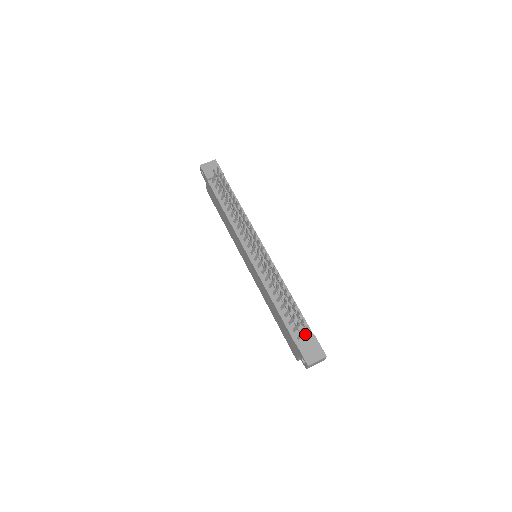
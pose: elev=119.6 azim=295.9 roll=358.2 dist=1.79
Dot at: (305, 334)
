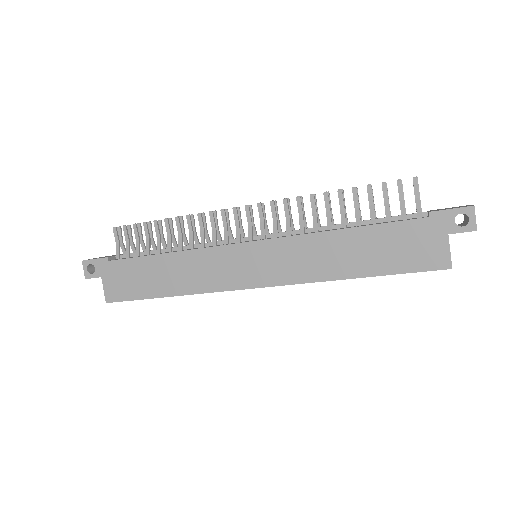
Dot at: occluded
